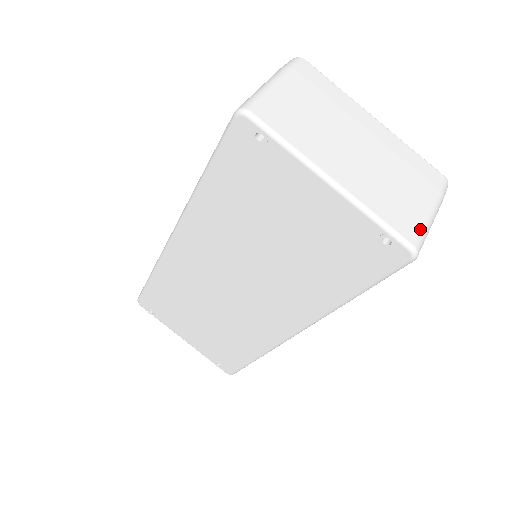
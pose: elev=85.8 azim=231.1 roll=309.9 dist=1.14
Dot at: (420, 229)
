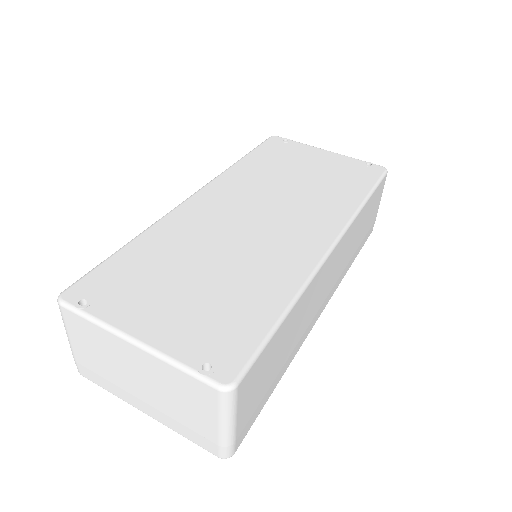
Dot at: occluded
